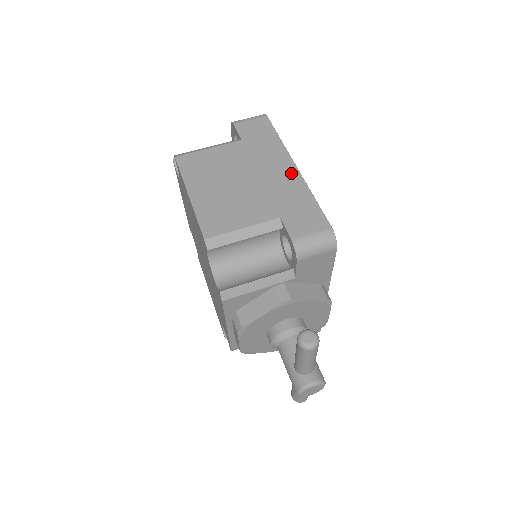
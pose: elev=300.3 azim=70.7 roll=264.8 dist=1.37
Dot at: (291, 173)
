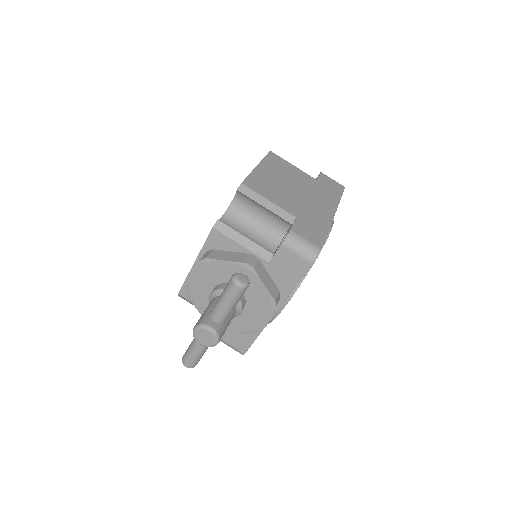
Dot at: (328, 213)
